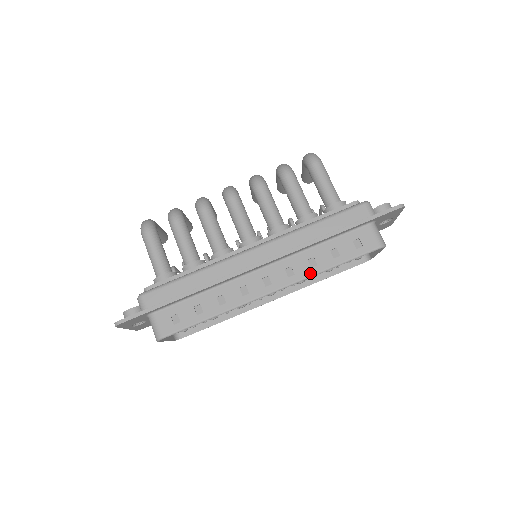
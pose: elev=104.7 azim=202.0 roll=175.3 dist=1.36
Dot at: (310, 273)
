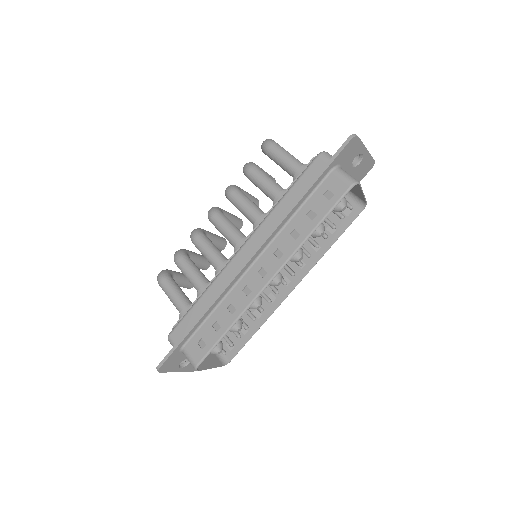
Dot at: (296, 245)
